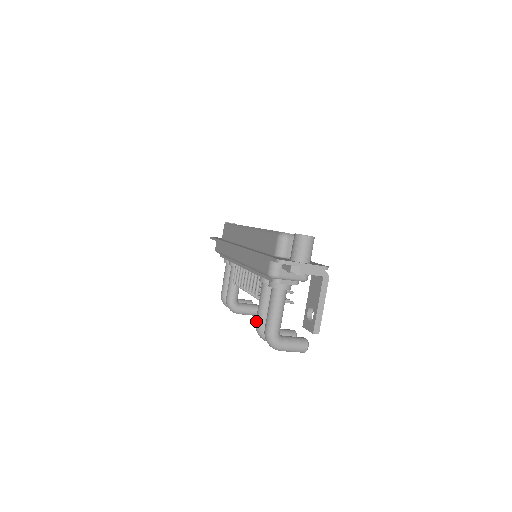
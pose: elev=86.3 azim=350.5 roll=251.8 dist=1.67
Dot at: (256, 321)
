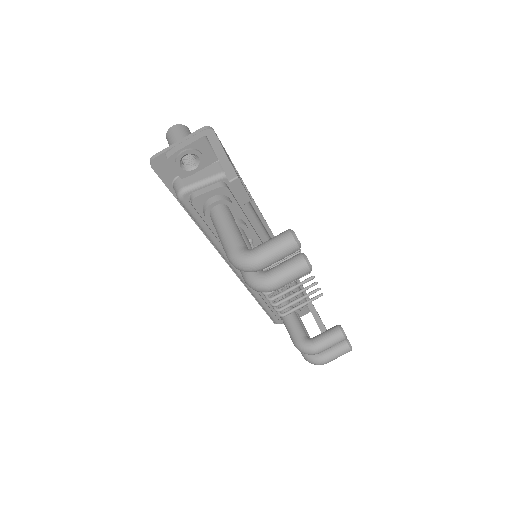
Dot at: occluded
